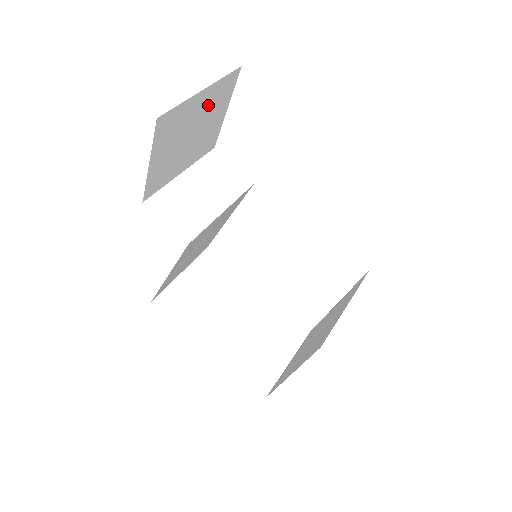
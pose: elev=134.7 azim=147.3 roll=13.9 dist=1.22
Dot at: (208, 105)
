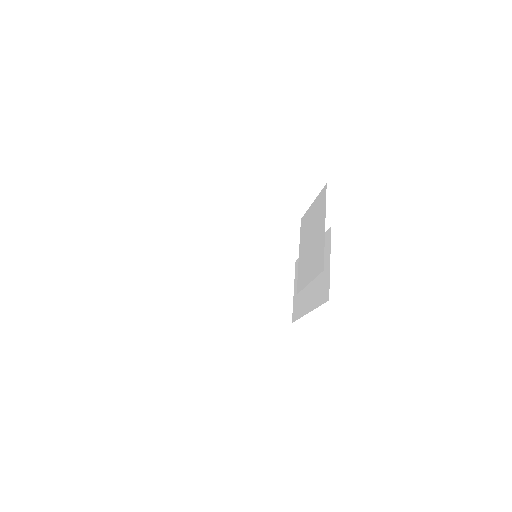
Dot at: occluded
